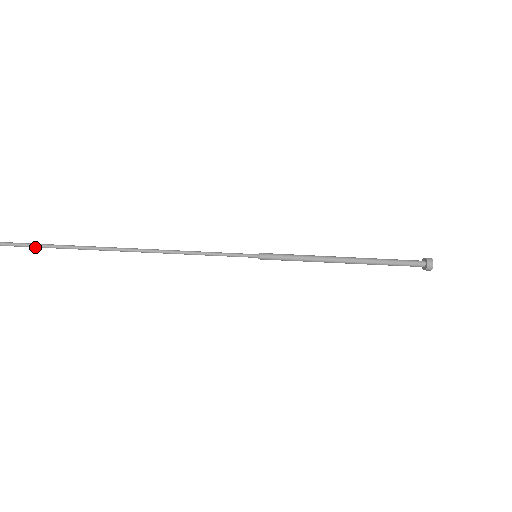
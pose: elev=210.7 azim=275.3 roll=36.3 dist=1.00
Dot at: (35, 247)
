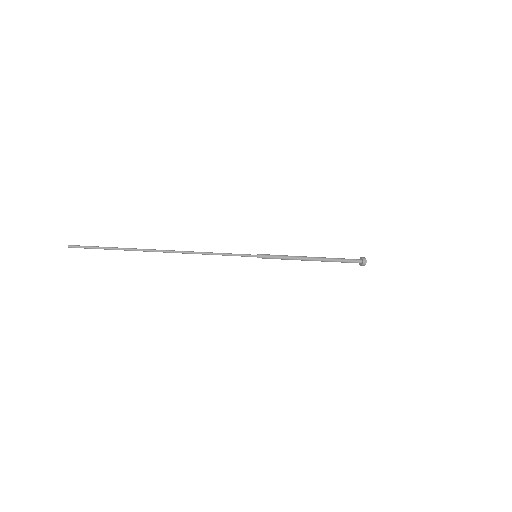
Dot at: (106, 249)
